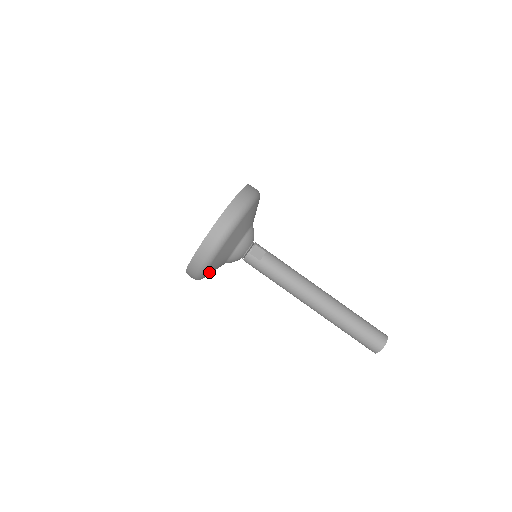
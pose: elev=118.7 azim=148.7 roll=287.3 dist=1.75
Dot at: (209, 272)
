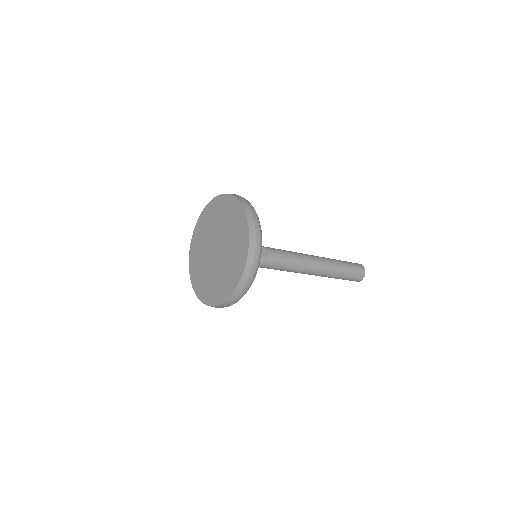
Dot at: occluded
